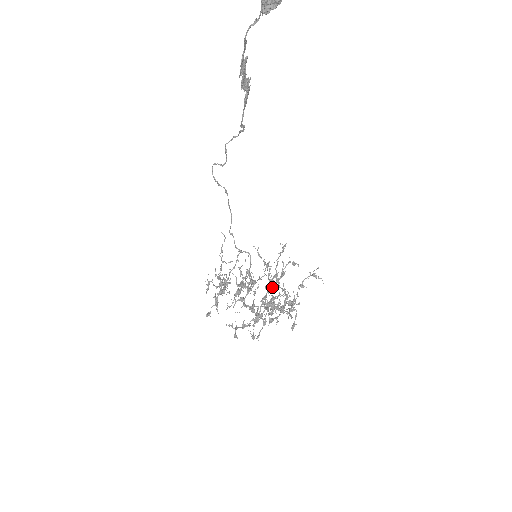
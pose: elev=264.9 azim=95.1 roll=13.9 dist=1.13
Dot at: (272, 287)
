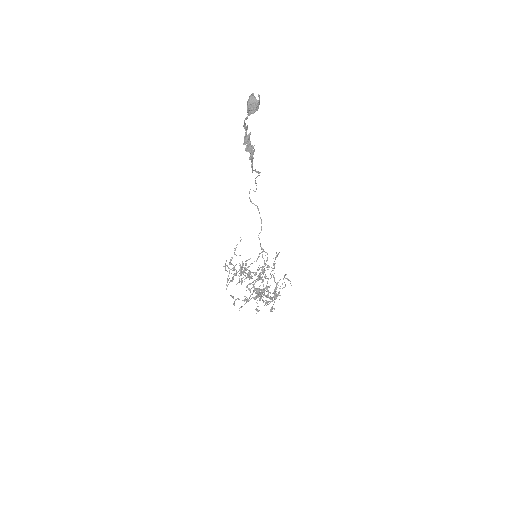
Dot at: occluded
